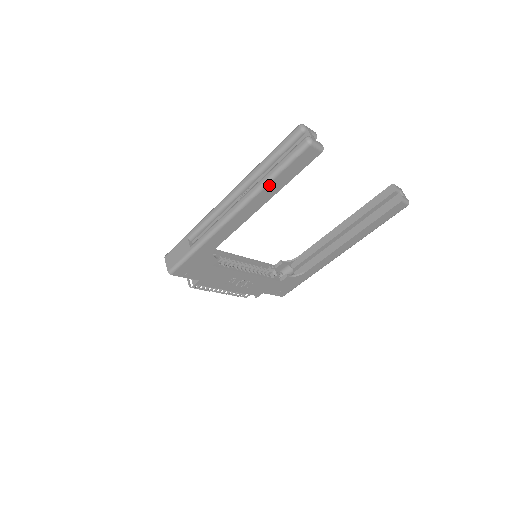
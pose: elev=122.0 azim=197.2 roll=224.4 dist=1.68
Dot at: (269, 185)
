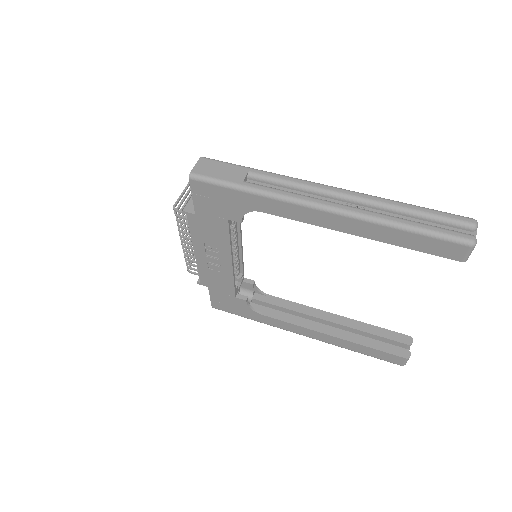
Dot at: (390, 229)
